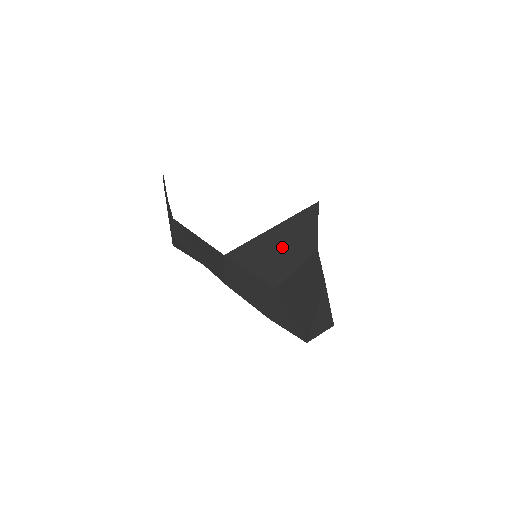
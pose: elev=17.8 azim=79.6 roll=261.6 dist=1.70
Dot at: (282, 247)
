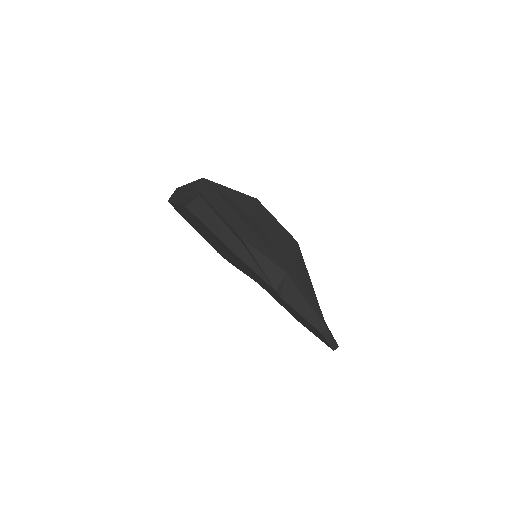
Dot at: occluded
